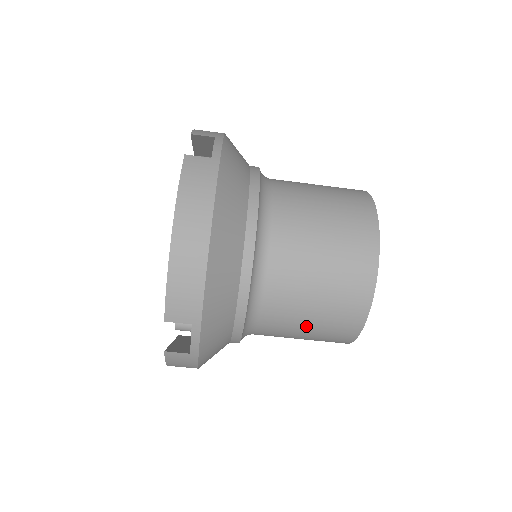
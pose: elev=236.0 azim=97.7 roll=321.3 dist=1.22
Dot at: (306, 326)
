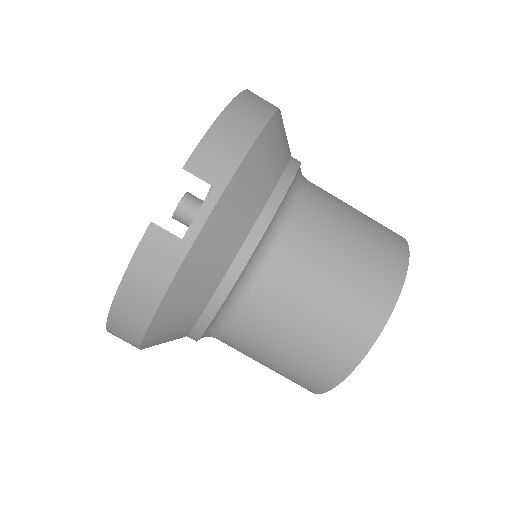
Dot at: (316, 303)
